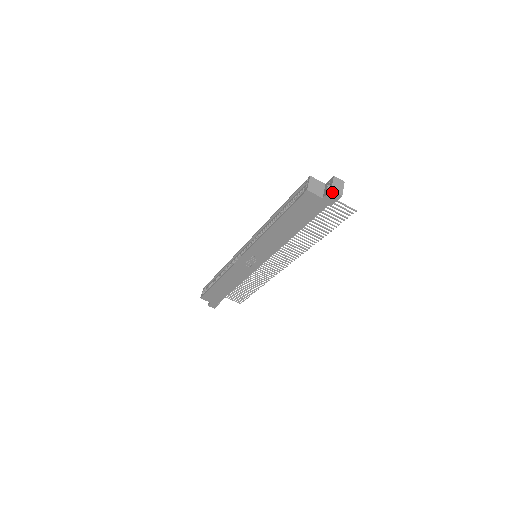
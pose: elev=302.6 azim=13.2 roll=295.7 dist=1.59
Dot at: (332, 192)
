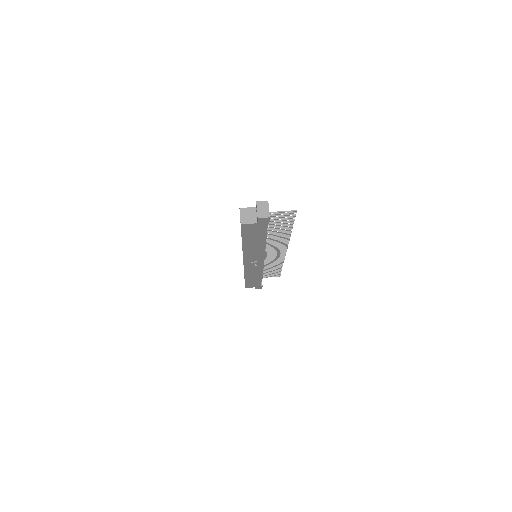
Dot at: (260, 218)
